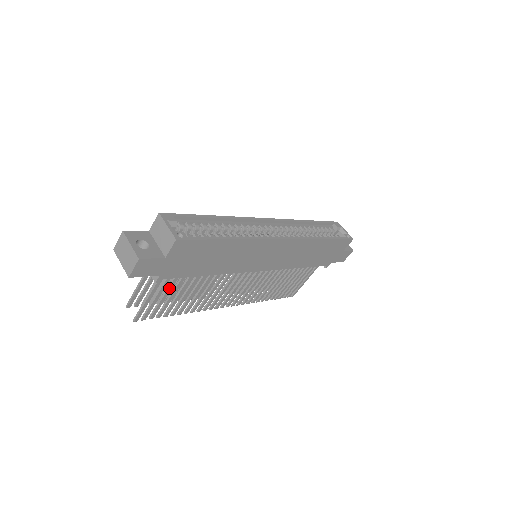
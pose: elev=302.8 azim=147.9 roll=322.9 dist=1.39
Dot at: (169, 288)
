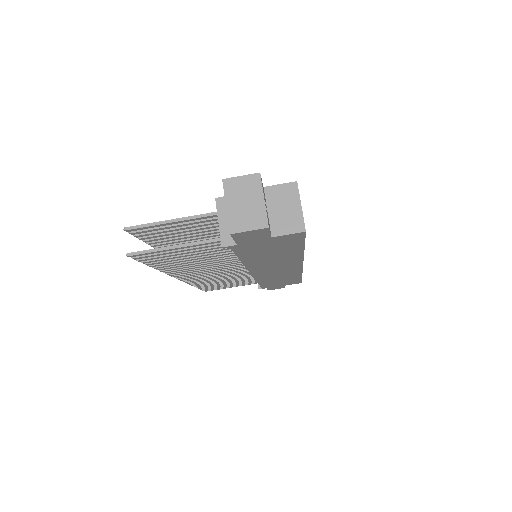
Dot at: (202, 249)
